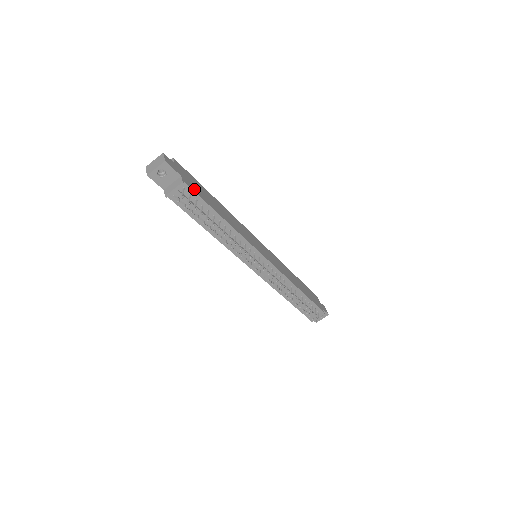
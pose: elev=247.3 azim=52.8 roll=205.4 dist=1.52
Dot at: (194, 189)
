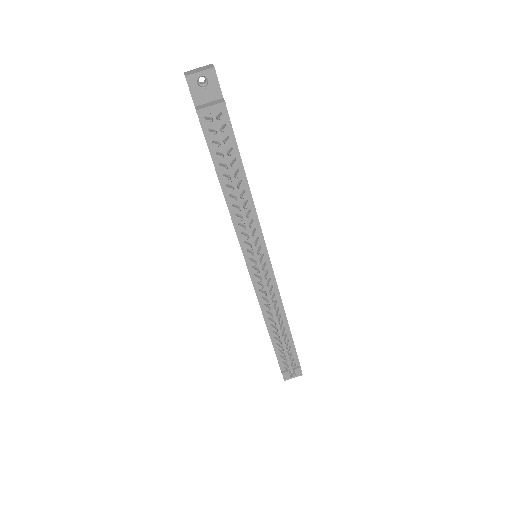
Dot at: (230, 122)
